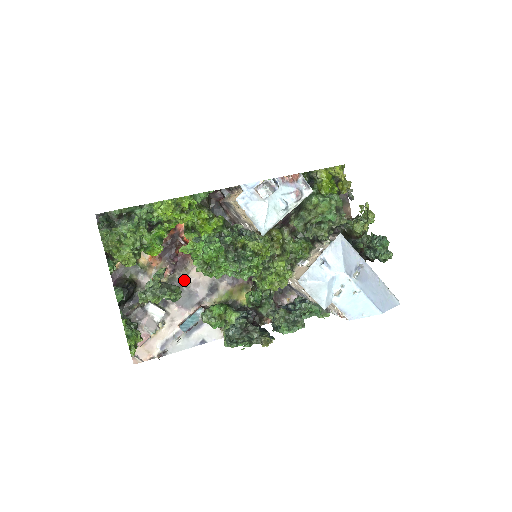
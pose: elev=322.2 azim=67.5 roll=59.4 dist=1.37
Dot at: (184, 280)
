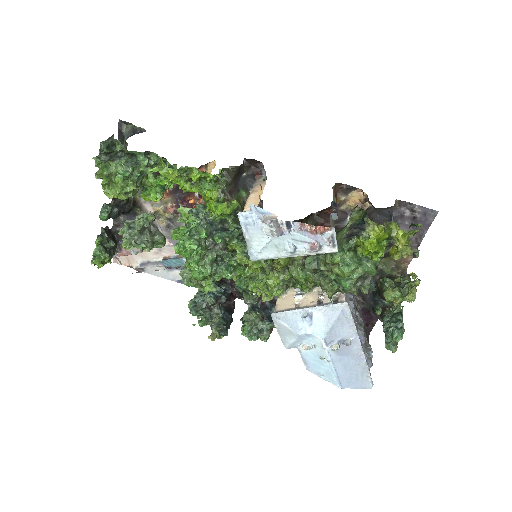
Dot at: occluded
